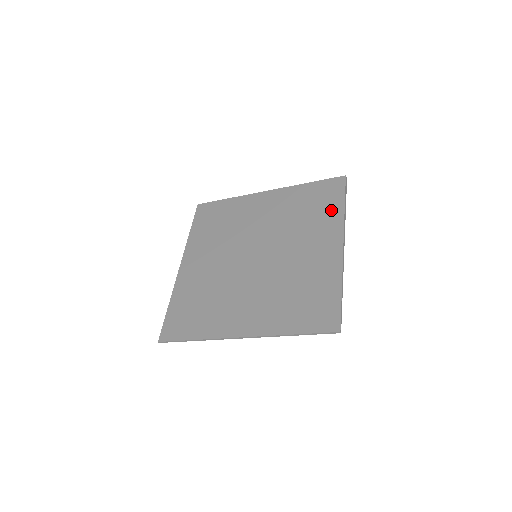
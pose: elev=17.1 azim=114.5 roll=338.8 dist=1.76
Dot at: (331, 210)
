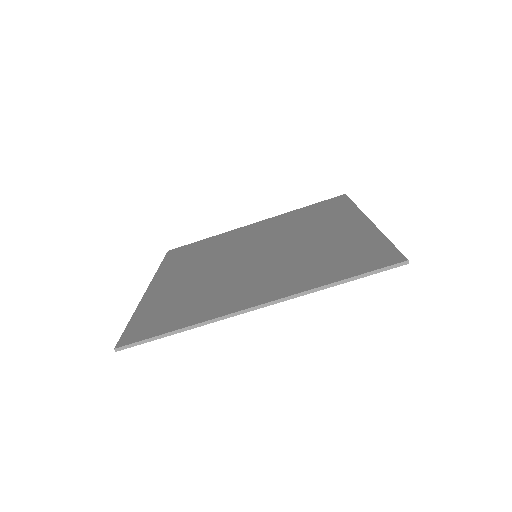
Dot at: (340, 209)
